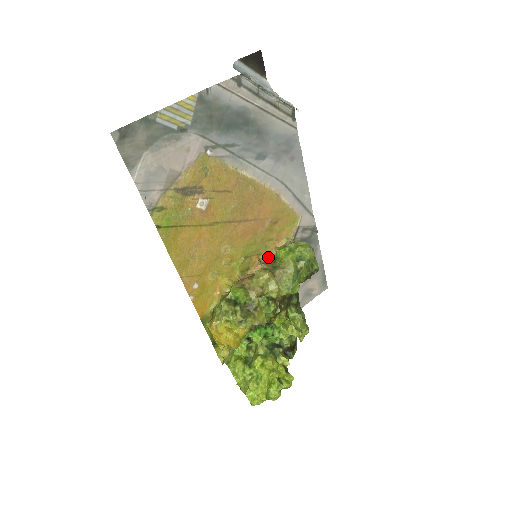
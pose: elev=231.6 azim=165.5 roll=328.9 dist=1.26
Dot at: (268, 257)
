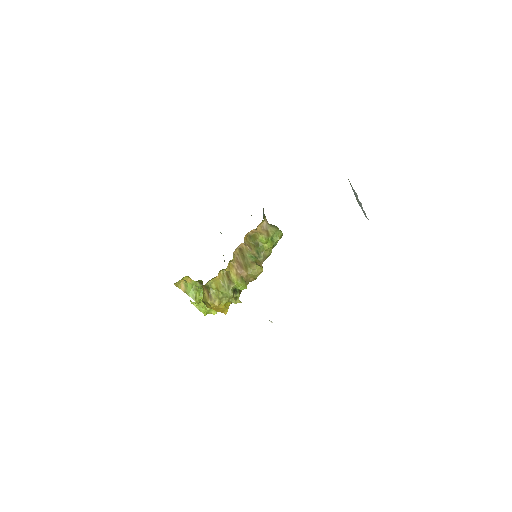
Dot at: (247, 234)
